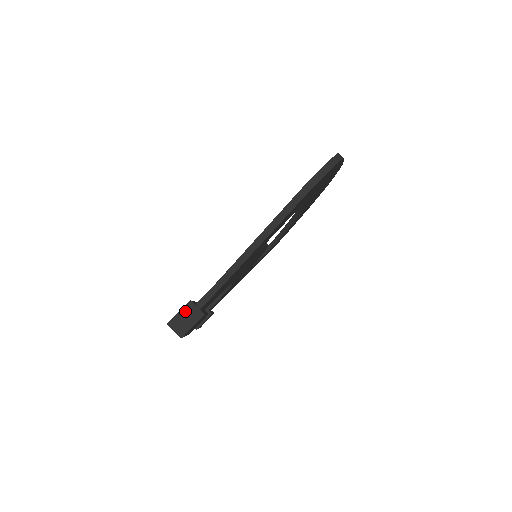
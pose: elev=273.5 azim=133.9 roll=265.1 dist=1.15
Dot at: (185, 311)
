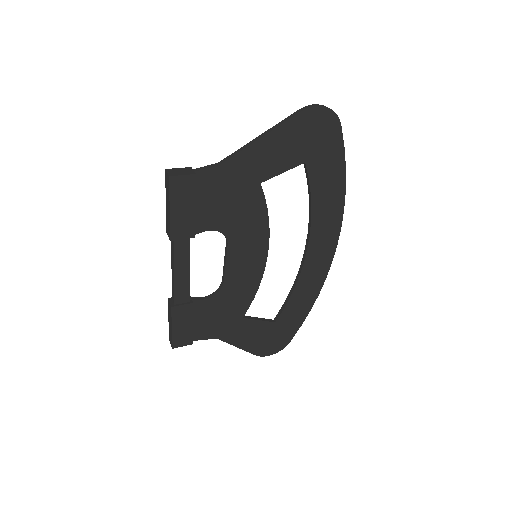
Dot at: (183, 169)
